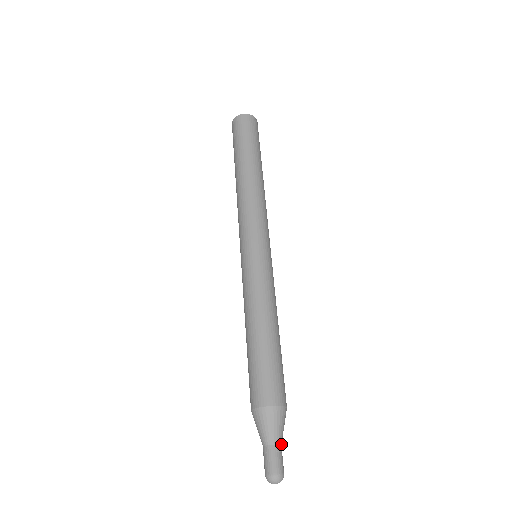
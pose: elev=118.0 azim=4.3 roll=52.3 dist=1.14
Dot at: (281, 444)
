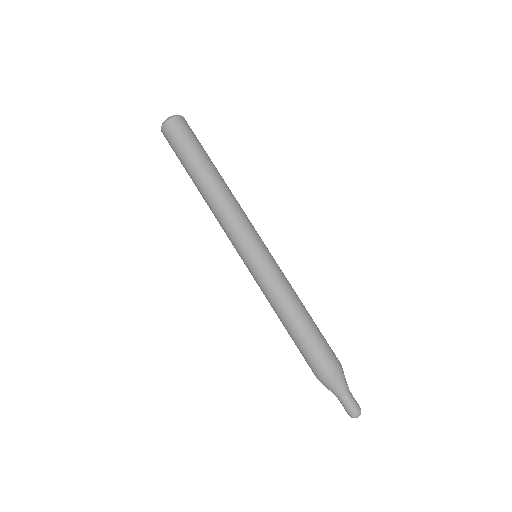
Dot at: occluded
